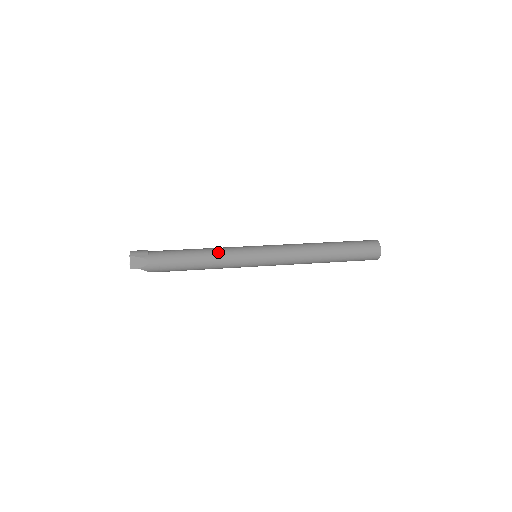
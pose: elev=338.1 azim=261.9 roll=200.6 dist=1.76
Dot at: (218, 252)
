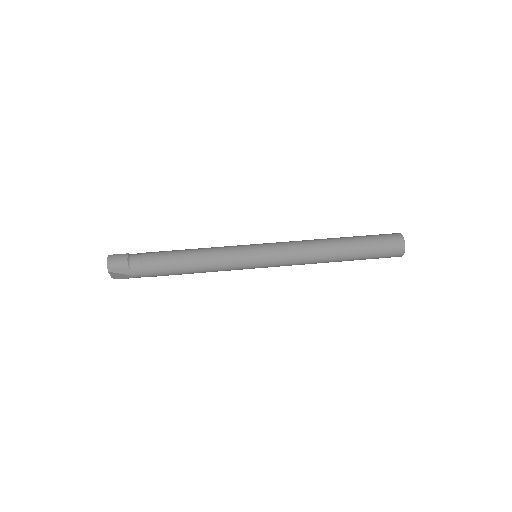
Dot at: (211, 265)
